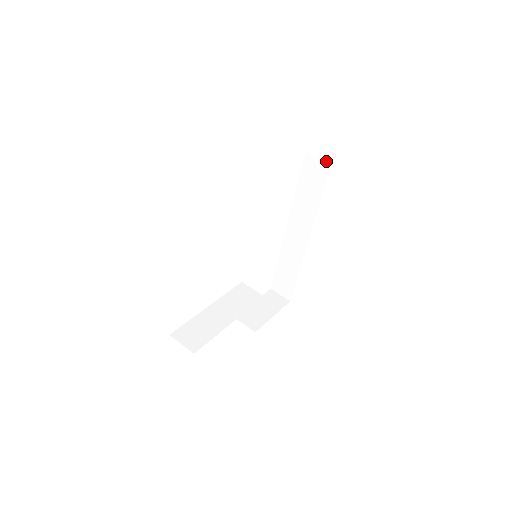
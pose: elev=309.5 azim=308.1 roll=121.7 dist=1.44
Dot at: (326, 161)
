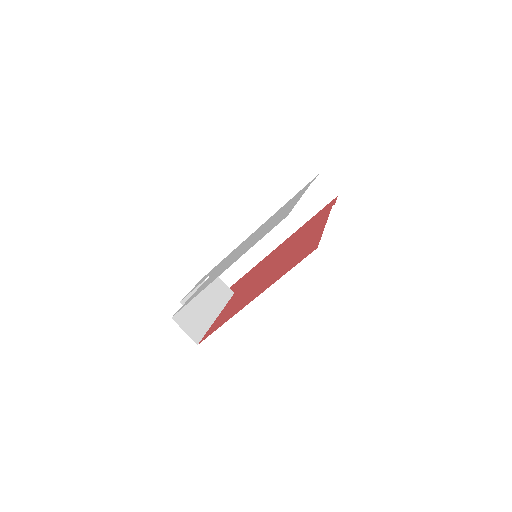
Dot at: (334, 191)
